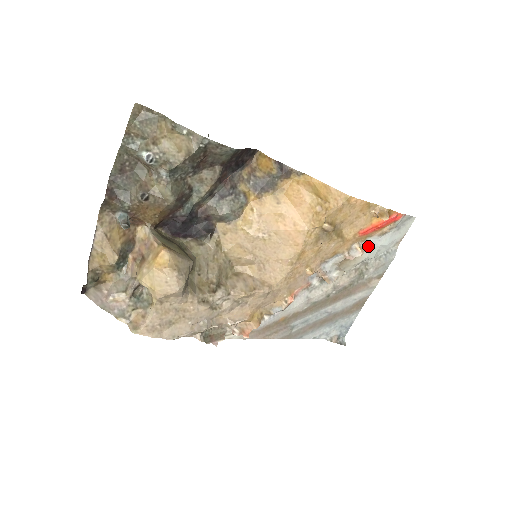
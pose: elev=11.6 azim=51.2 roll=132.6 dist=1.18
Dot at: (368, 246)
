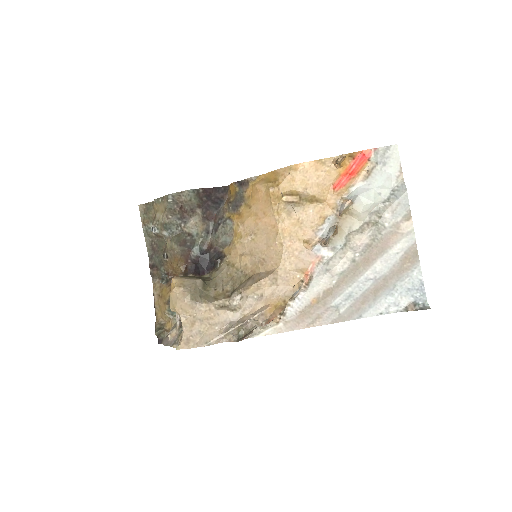
Dot at: (355, 195)
